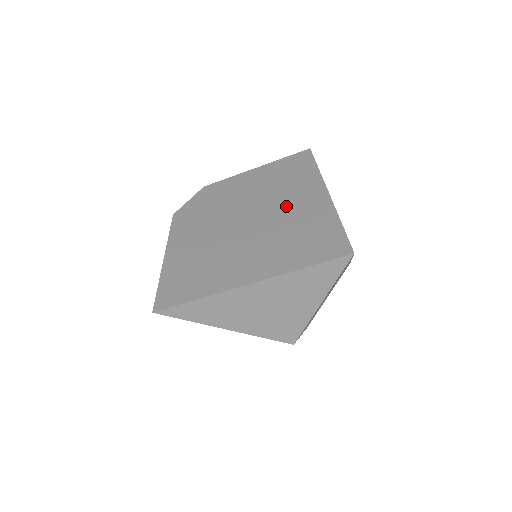
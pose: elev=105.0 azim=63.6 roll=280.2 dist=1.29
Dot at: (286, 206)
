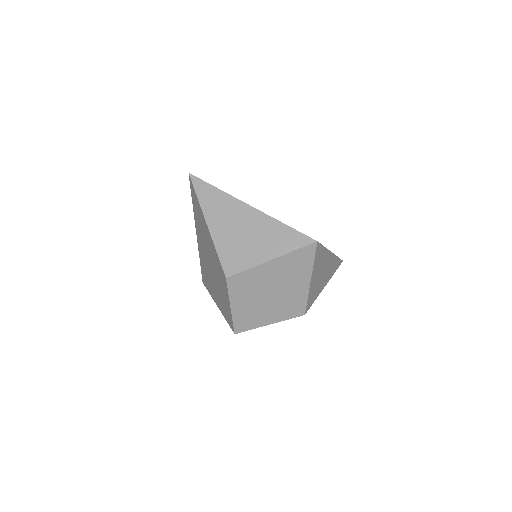
Dot at: occluded
